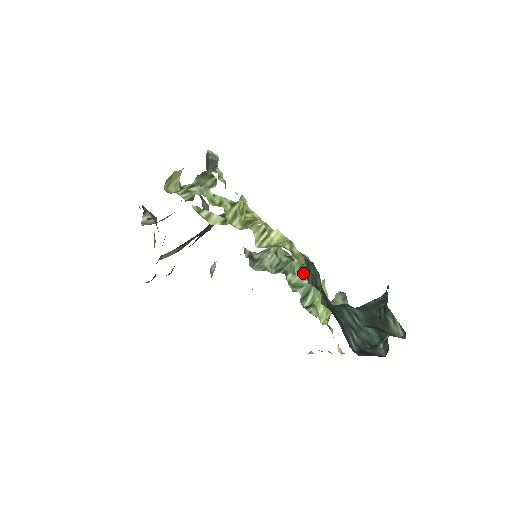
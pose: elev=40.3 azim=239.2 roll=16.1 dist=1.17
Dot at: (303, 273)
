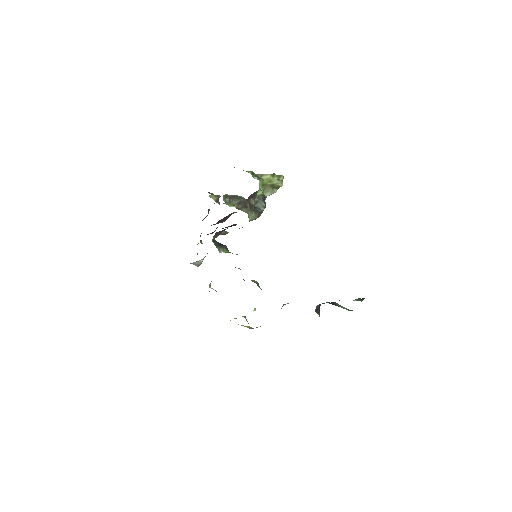
Dot at: occluded
